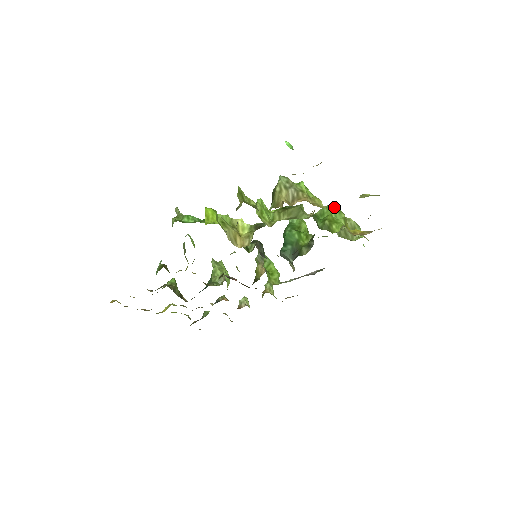
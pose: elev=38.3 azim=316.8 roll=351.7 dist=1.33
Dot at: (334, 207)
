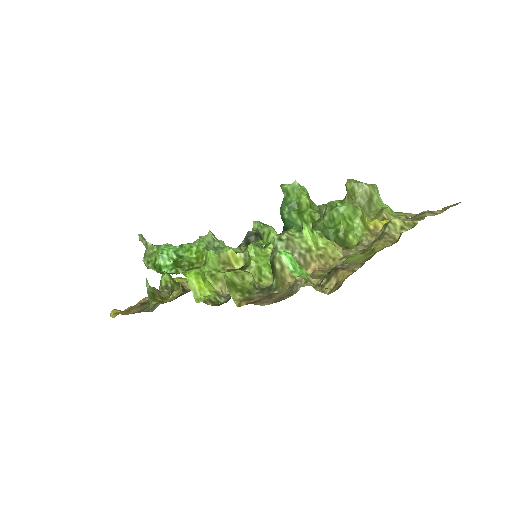
Dot at: (346, 207)
